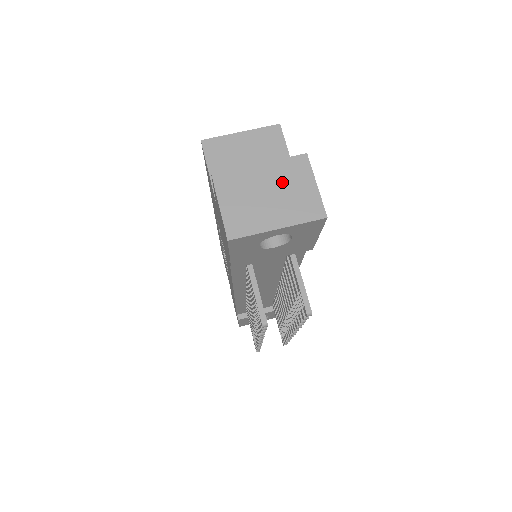
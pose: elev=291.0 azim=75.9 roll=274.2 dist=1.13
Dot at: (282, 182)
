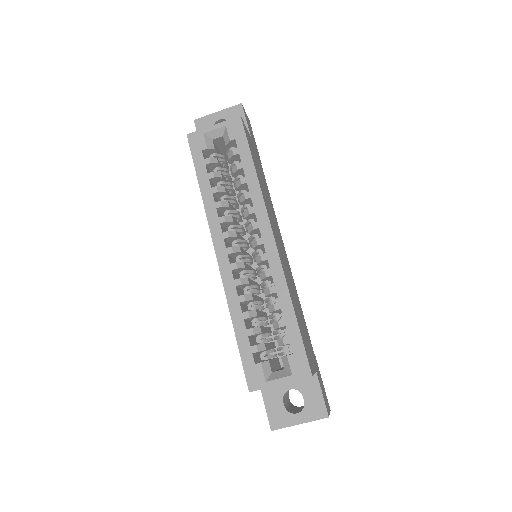
Dot at: occluded
